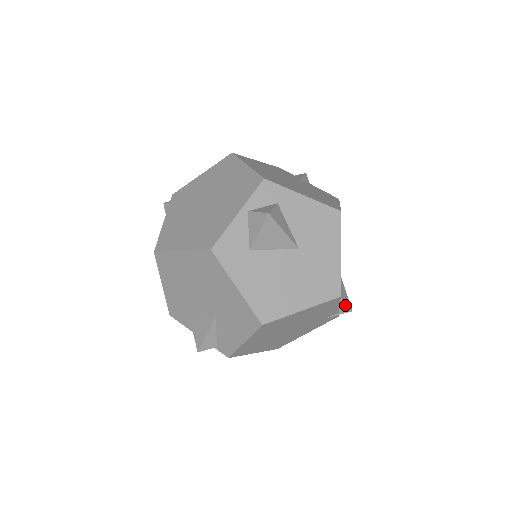
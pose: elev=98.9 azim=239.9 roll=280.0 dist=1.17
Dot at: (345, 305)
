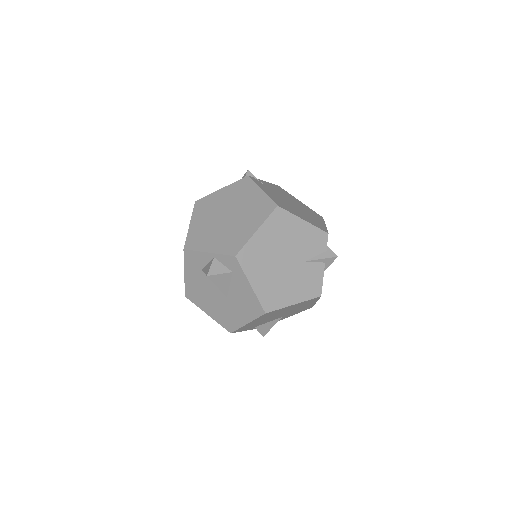
Dot at: (259, 332)
